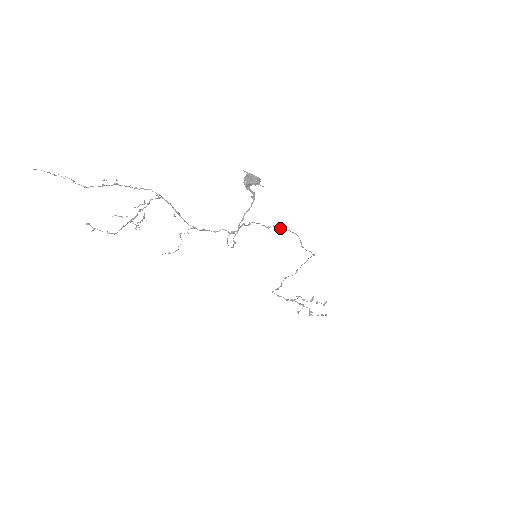
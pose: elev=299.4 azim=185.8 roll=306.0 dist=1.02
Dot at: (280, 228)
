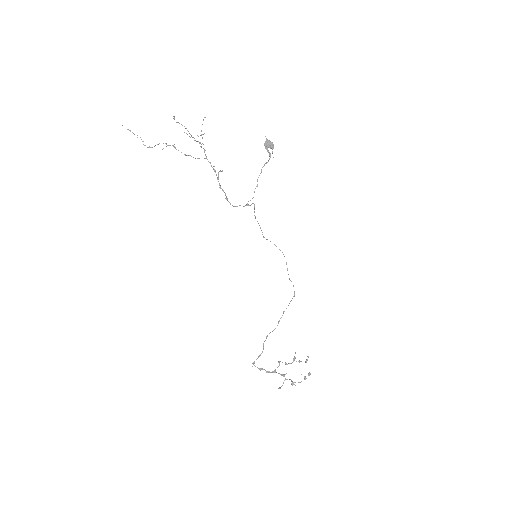
Dot at: occluded
